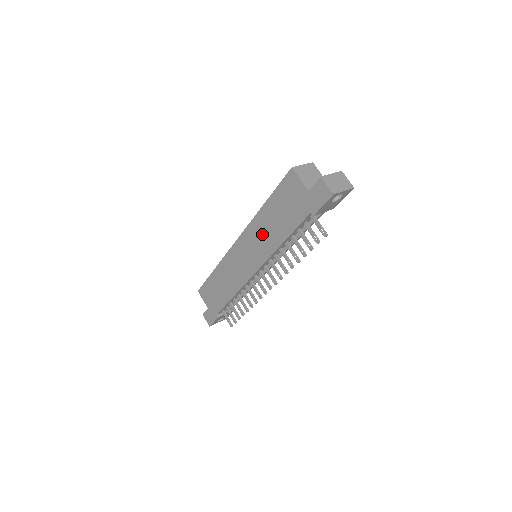
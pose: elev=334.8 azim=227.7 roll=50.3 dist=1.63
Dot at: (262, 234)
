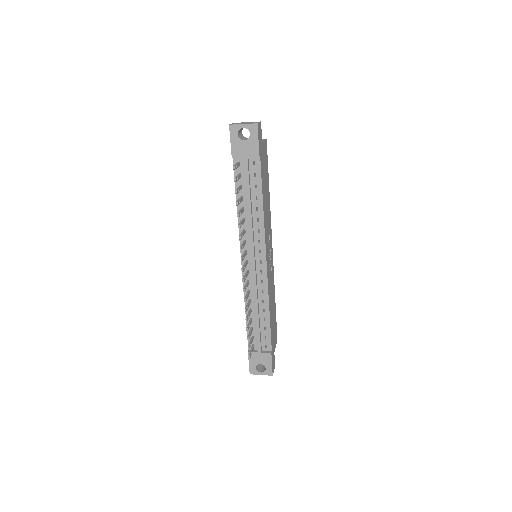
Dot at: occluded
